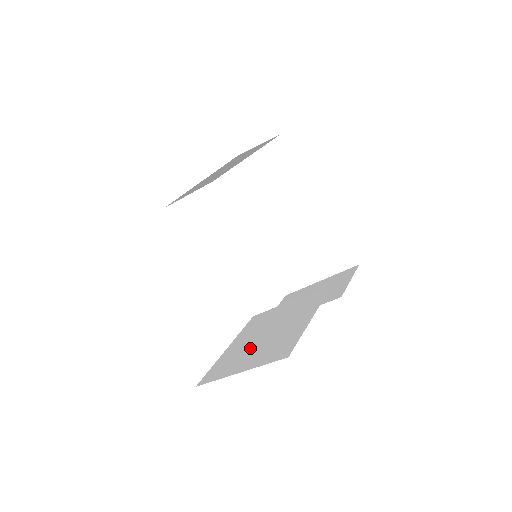
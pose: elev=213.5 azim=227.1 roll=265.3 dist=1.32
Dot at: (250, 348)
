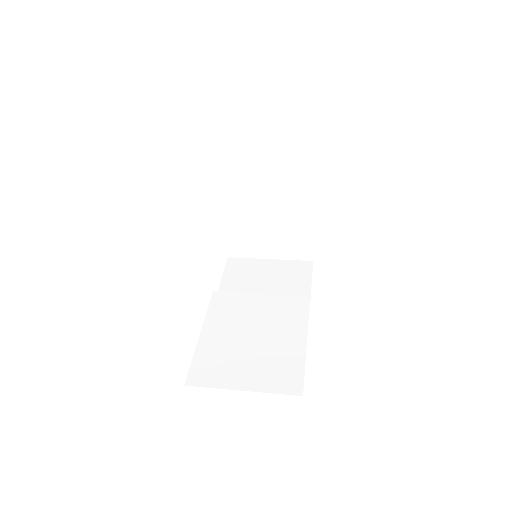
Dot at: (239, 353)
